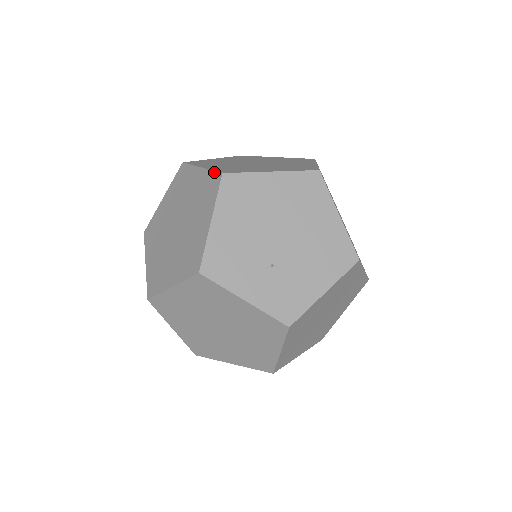
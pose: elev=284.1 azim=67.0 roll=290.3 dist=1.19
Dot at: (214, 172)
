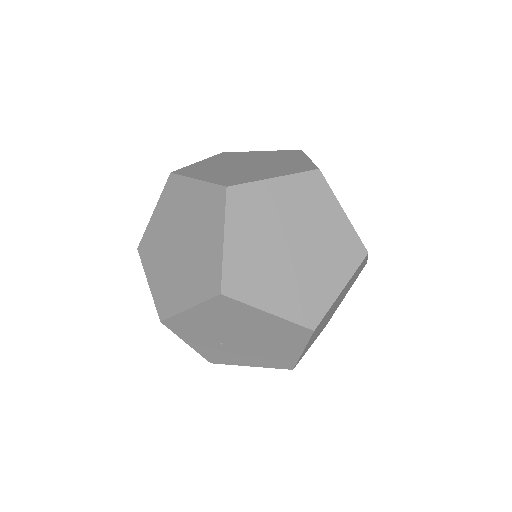
Dot at: (220, 276)
